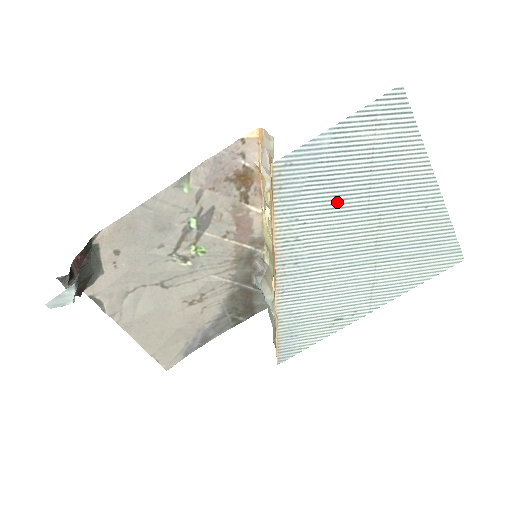
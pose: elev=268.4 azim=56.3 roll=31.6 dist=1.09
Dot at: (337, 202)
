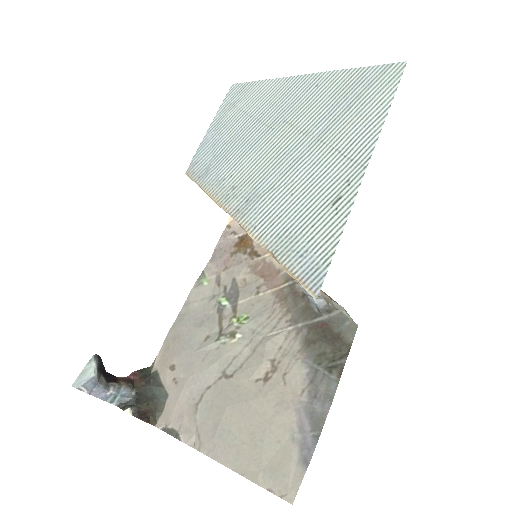
Dot at: (244, 147)
